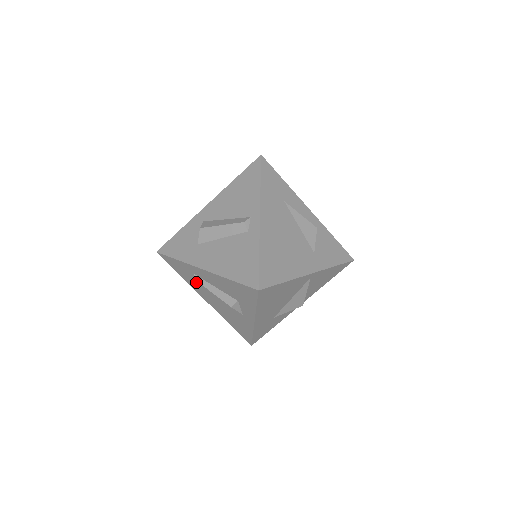
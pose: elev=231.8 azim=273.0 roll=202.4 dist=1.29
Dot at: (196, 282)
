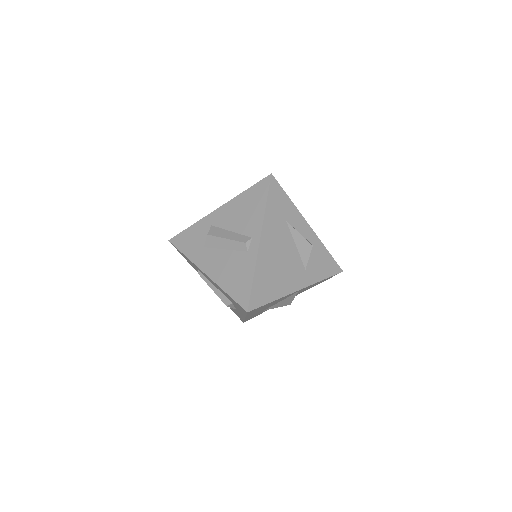
Dot at: occluded
